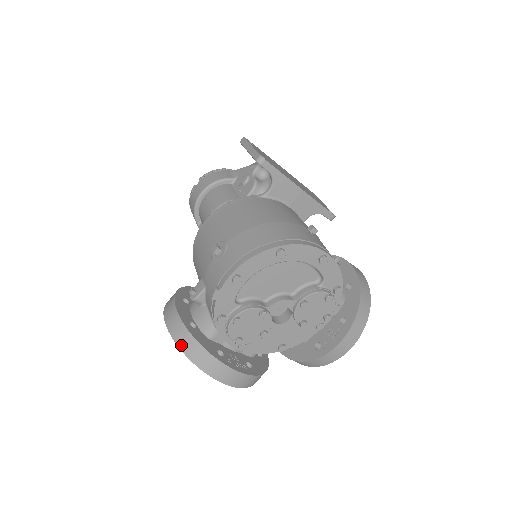
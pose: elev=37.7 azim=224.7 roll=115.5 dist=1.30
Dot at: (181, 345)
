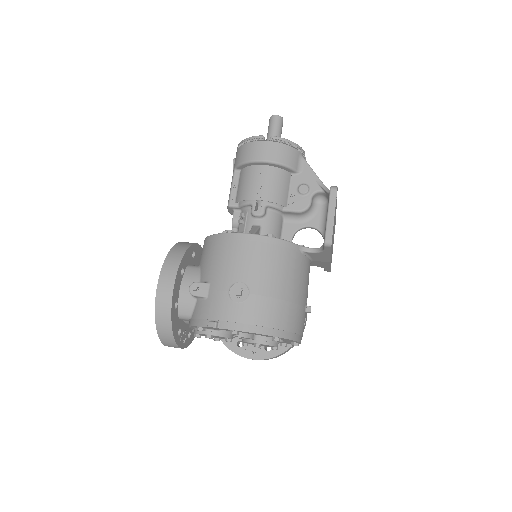
Dot at: (158, 318)
